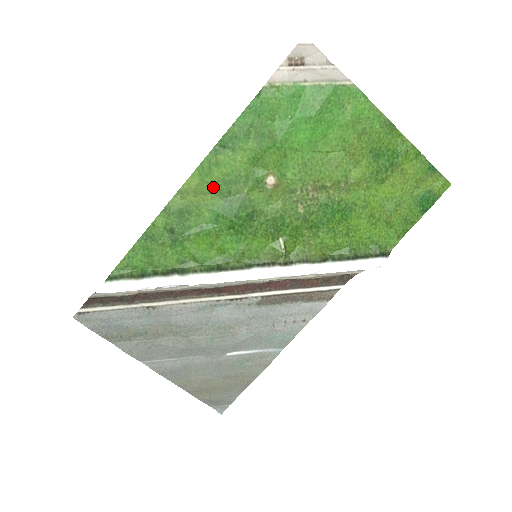
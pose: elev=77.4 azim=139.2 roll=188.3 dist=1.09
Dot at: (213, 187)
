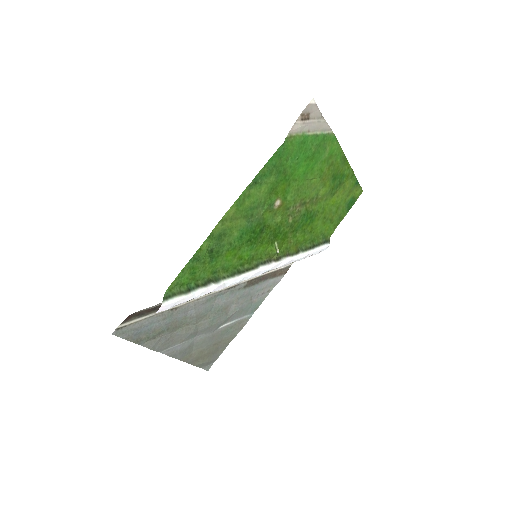
Dot at: (243, 213)
